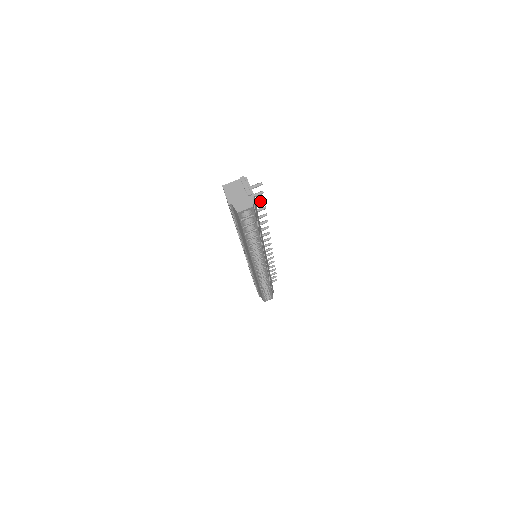
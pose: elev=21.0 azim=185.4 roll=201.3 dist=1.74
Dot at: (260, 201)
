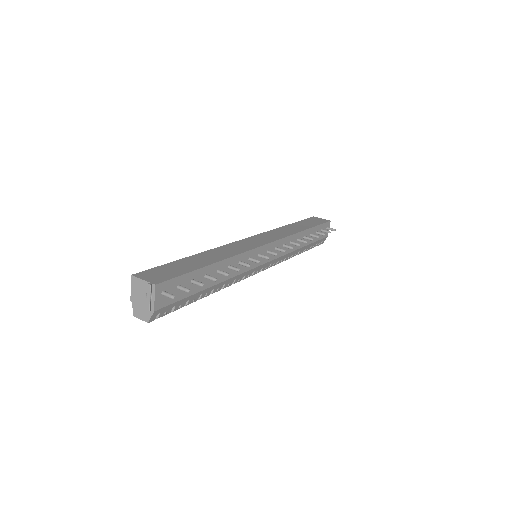
Dot at: (198, 284)
